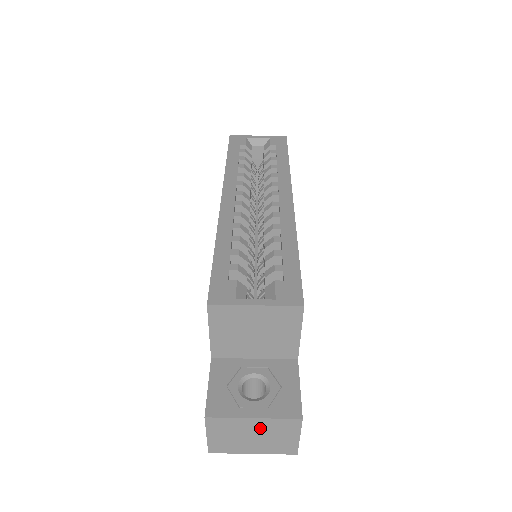
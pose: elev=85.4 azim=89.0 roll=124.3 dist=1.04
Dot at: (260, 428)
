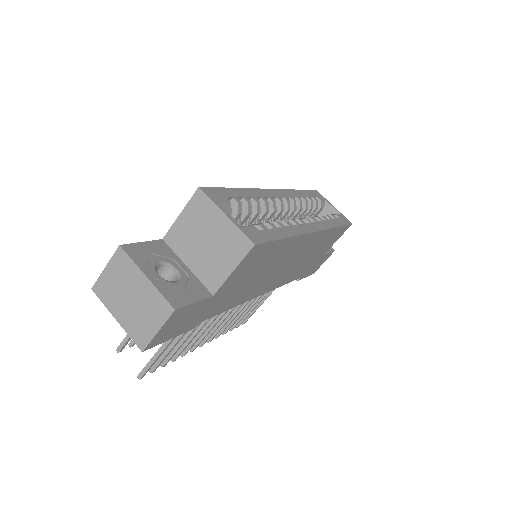
Dot at: (142, 293)
